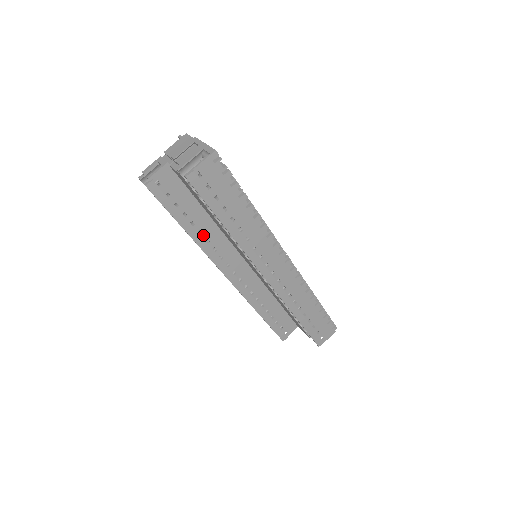
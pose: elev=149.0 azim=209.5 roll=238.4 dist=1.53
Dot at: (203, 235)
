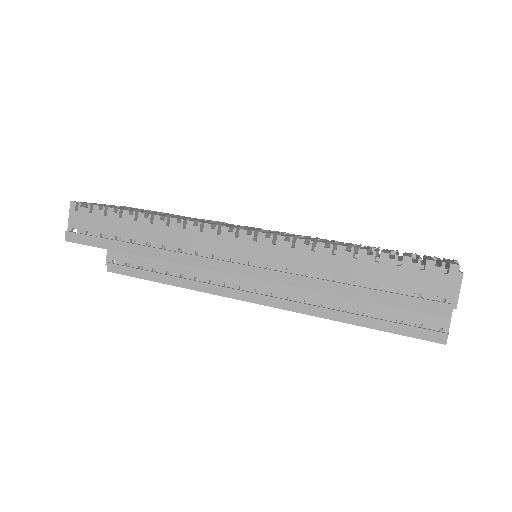
Dot at: (188, 276)
